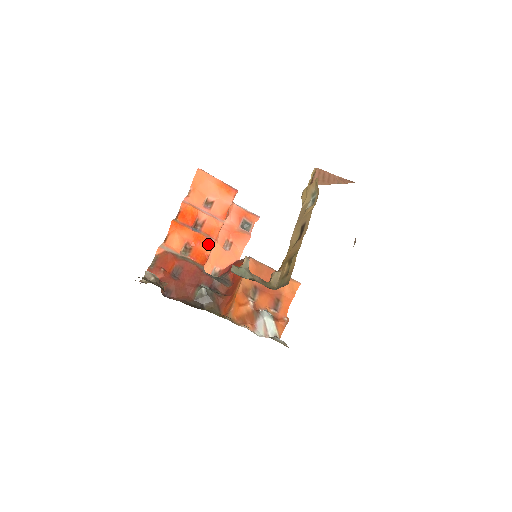
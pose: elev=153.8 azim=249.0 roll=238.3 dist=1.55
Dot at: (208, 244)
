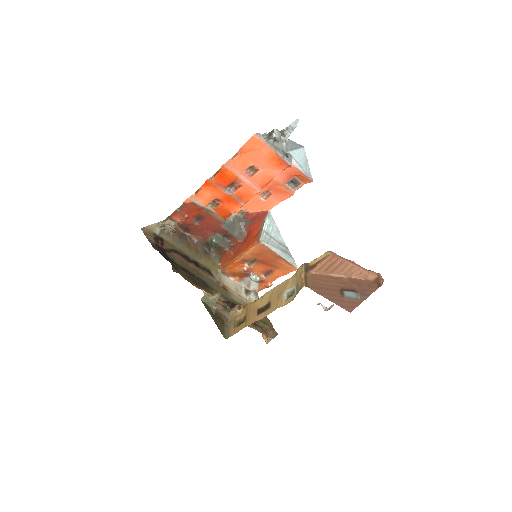
Dot at: (236, 206)
